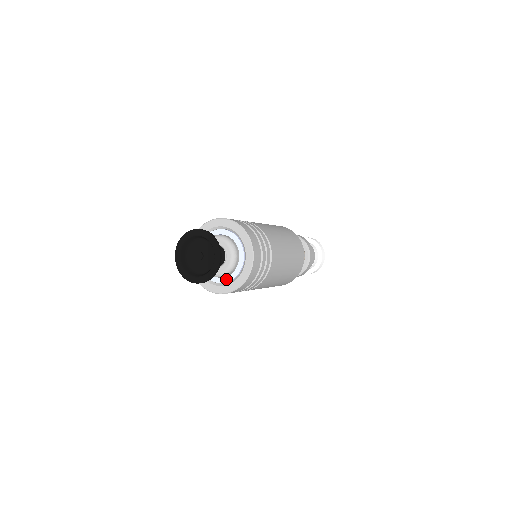
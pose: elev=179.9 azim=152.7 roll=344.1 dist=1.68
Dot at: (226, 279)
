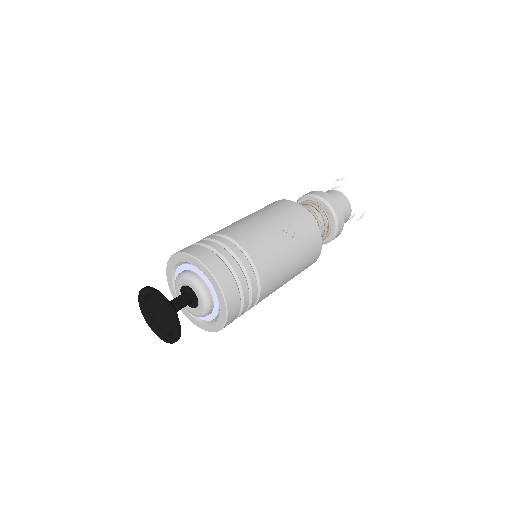
Dot at: occluded
